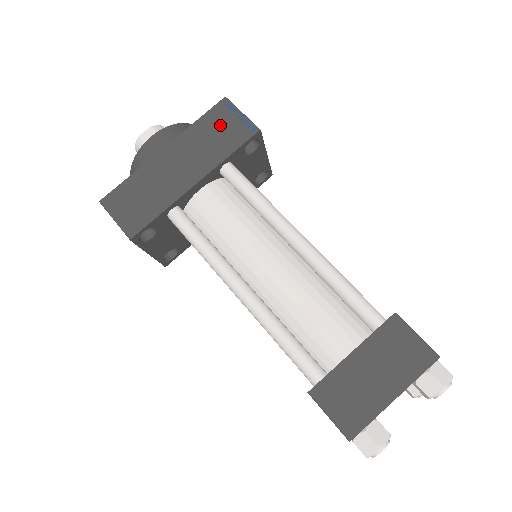
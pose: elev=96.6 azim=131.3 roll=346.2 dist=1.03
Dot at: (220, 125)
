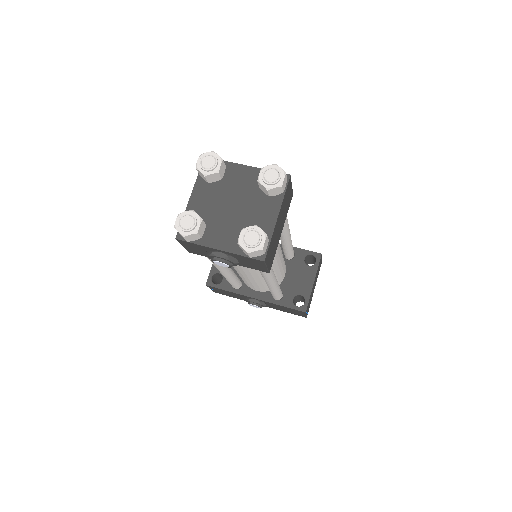
Dot at: occluded
